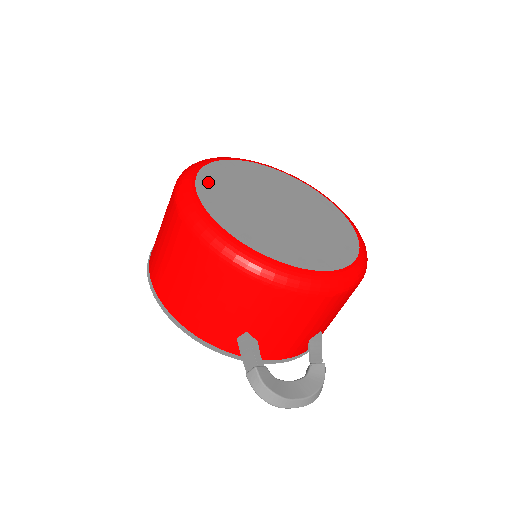
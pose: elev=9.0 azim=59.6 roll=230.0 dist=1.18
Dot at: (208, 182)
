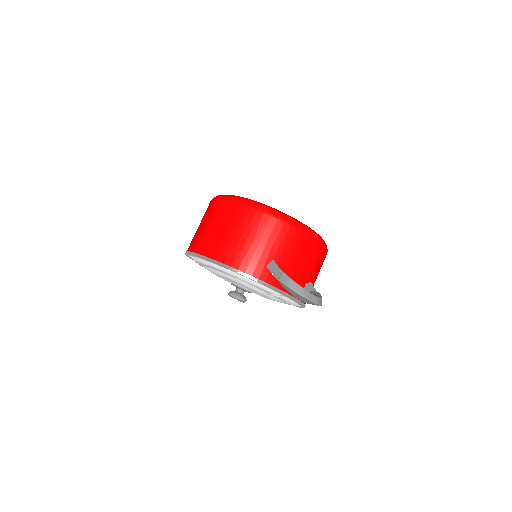
Dot at: occluded
